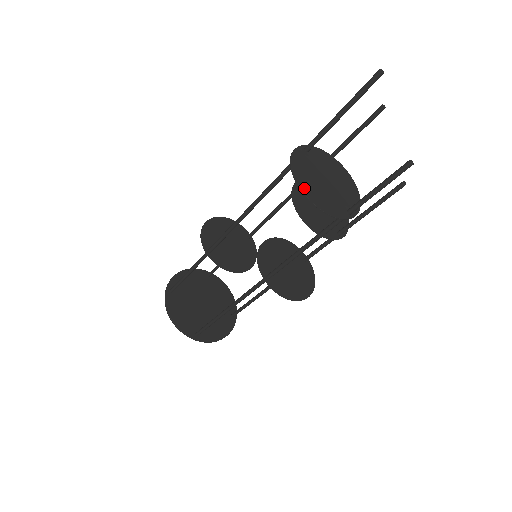
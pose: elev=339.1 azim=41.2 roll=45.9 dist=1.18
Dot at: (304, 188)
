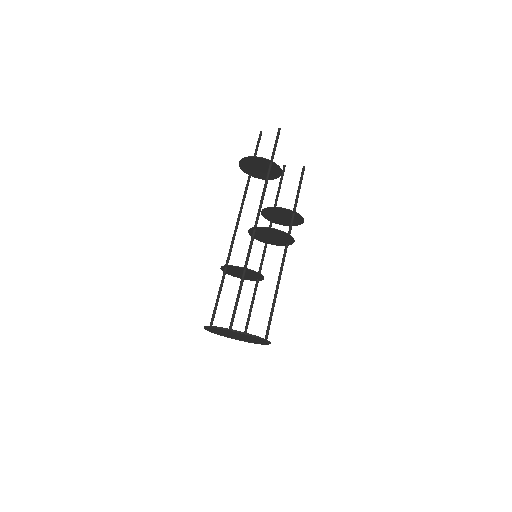
Dot at: (244, 159)
